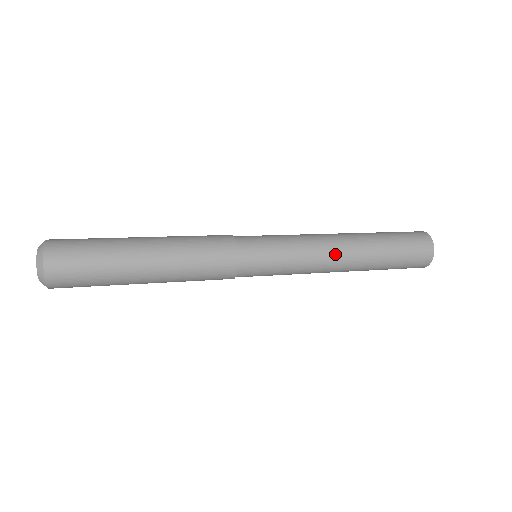
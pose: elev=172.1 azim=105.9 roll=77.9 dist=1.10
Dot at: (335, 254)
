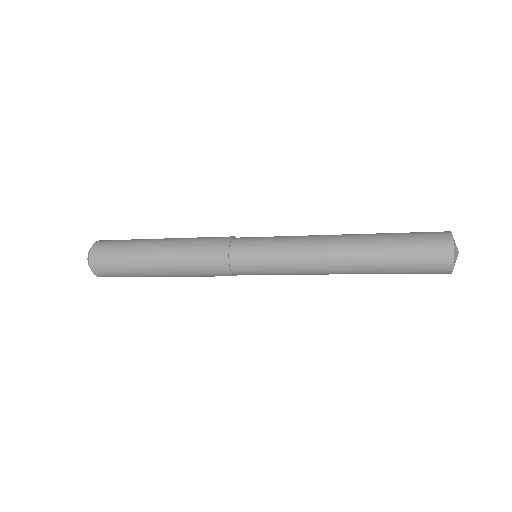
Dot at: (327, 270)
